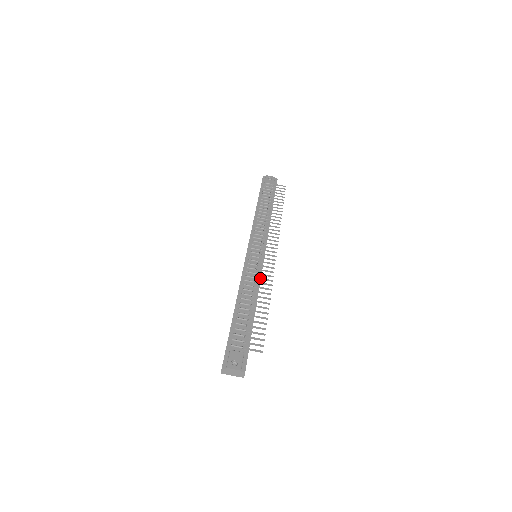
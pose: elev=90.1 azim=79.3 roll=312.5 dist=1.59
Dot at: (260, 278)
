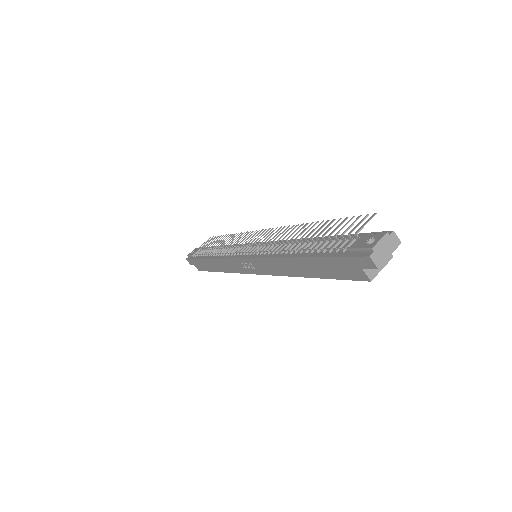
Dot at: (281, 236)
